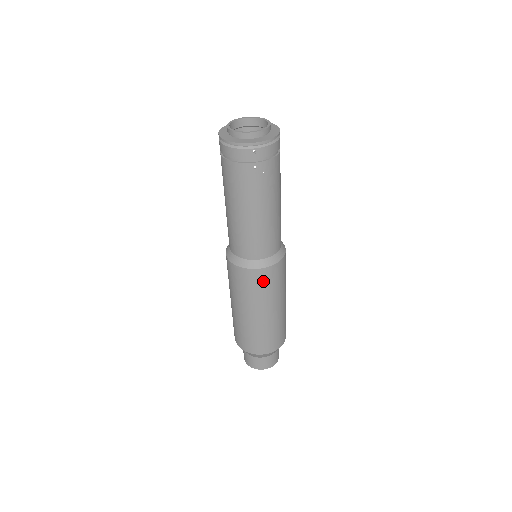
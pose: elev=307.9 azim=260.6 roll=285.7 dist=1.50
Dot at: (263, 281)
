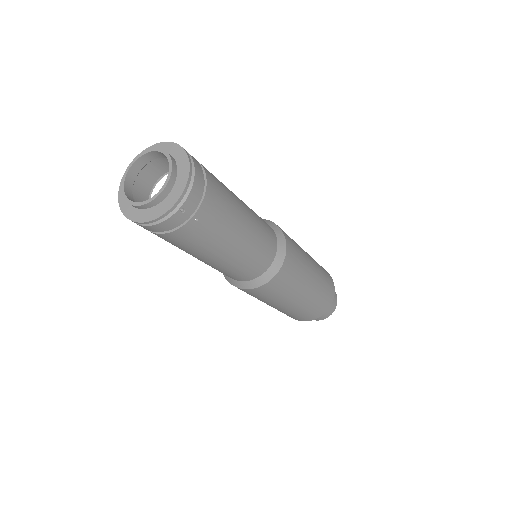
Dot at: (284, 280)
